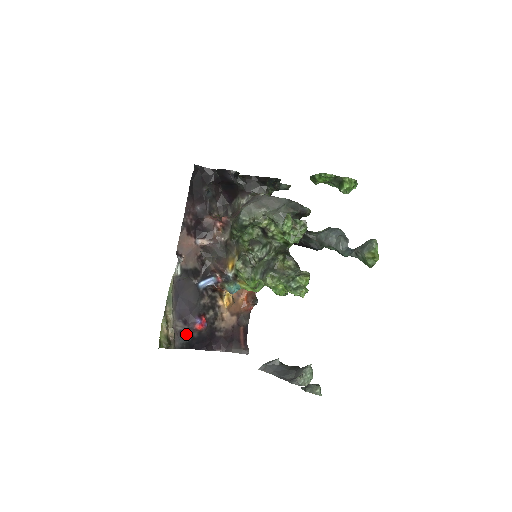
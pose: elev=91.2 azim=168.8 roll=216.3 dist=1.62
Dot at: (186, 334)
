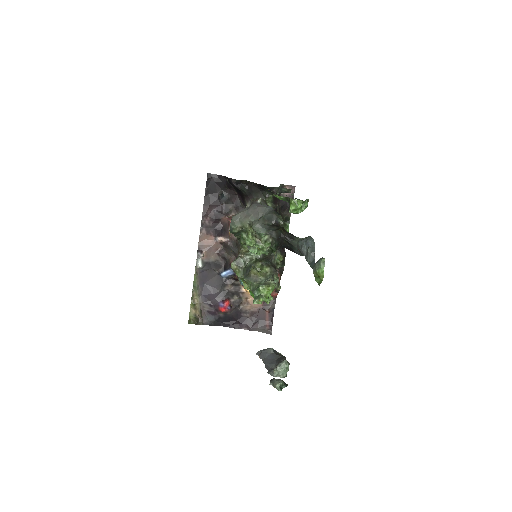
Dot at: (213, 314)
